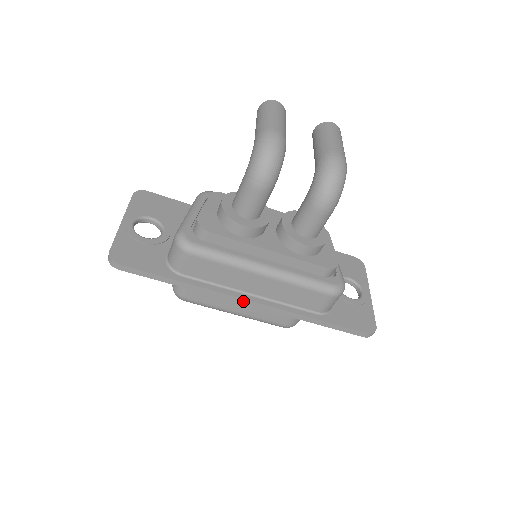
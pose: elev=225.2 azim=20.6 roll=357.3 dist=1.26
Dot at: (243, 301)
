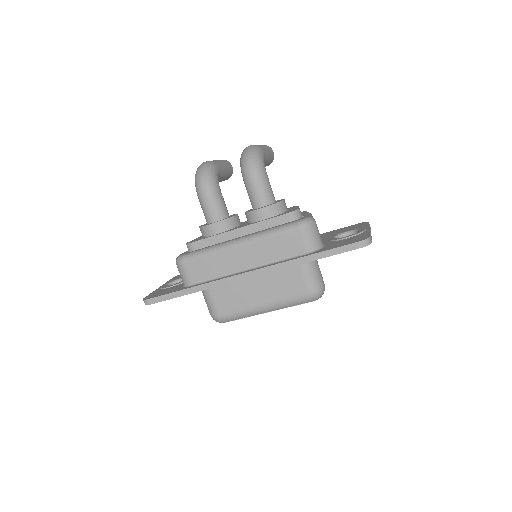
Dot at: (240, 277)
